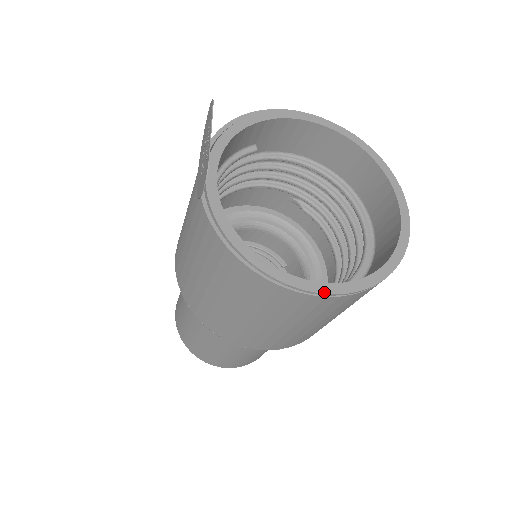
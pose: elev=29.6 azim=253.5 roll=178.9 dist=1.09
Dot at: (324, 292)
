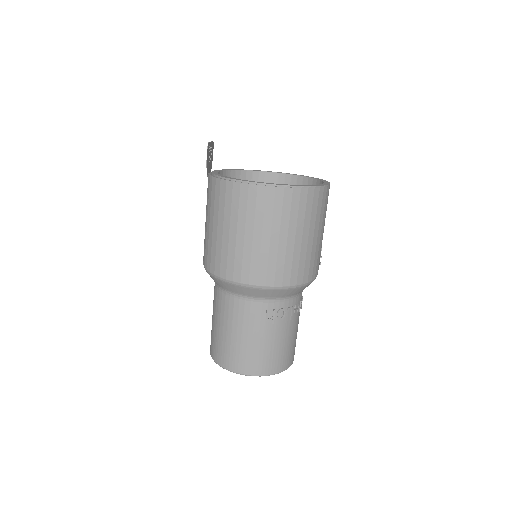
Dot at: (274, 184)
